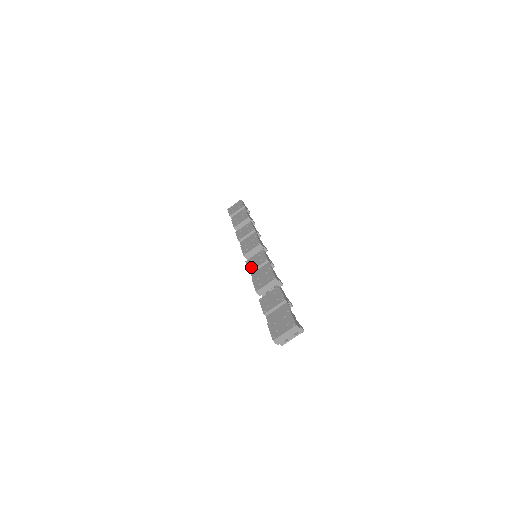
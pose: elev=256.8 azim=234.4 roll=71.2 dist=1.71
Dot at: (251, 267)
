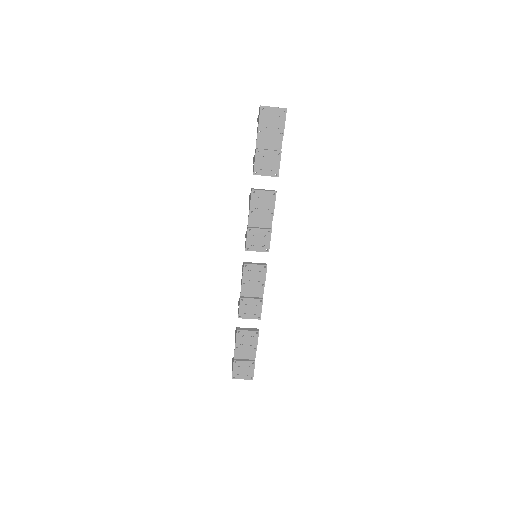
Dot at: (246, 281)
